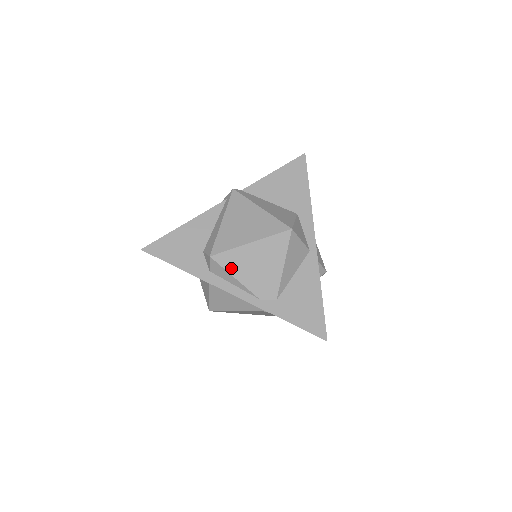
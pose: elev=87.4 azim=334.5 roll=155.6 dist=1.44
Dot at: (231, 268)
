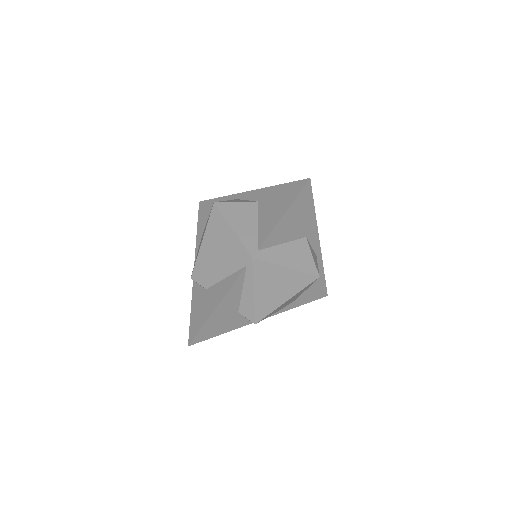
Dot at: (269, 315)
